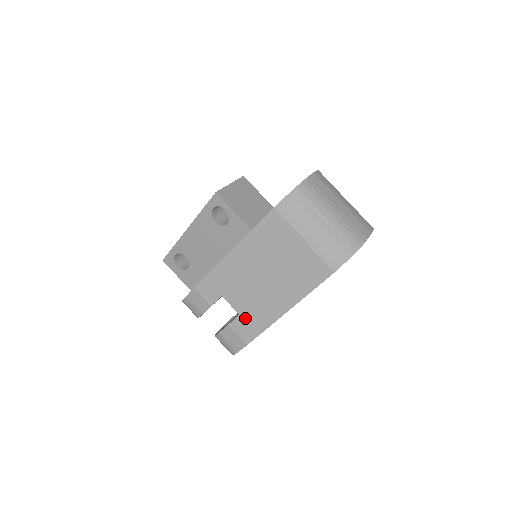
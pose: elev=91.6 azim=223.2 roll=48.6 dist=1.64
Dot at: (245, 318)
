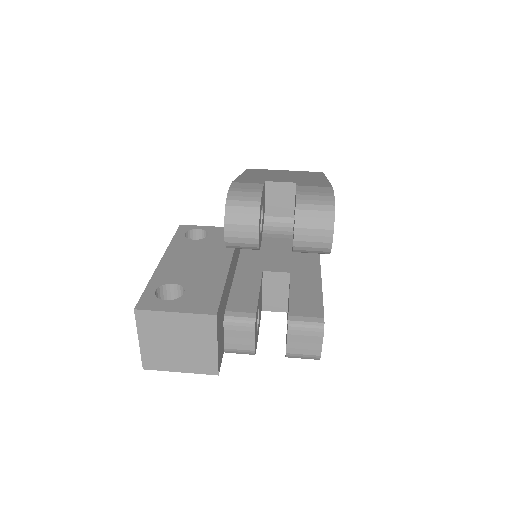
Dot at: (304, 183)
